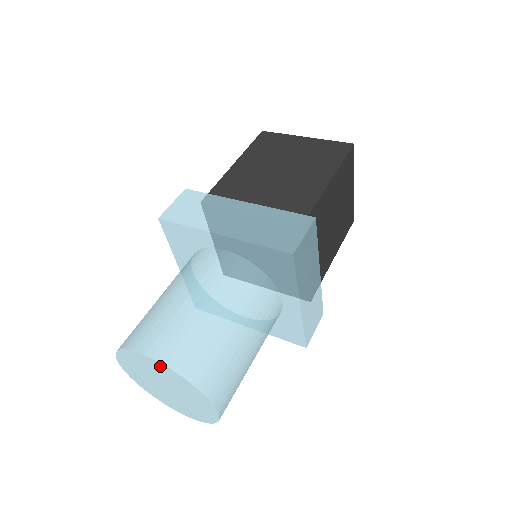
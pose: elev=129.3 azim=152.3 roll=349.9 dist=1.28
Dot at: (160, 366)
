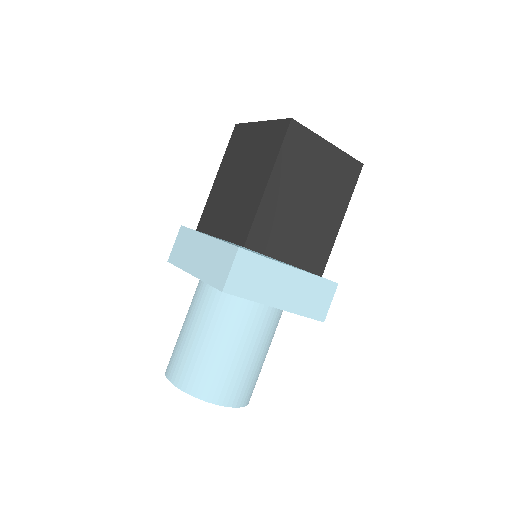
Dot at: occluded
